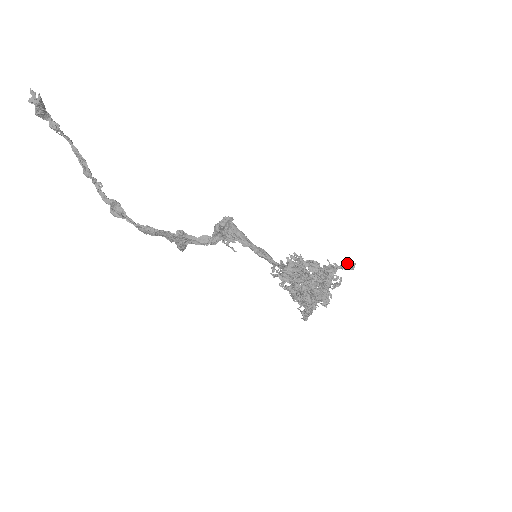
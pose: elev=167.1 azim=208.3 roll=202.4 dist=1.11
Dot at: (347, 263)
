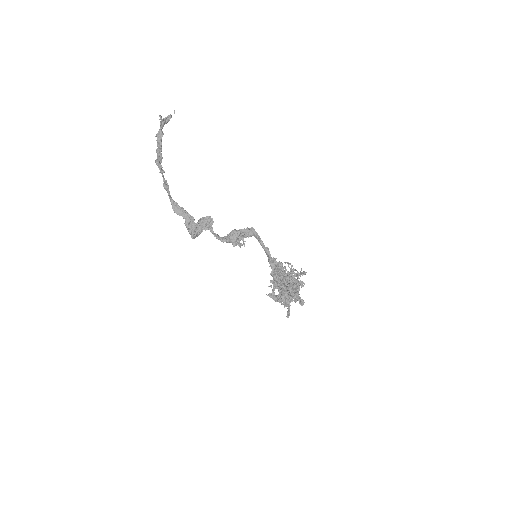
Dot at: occluded
